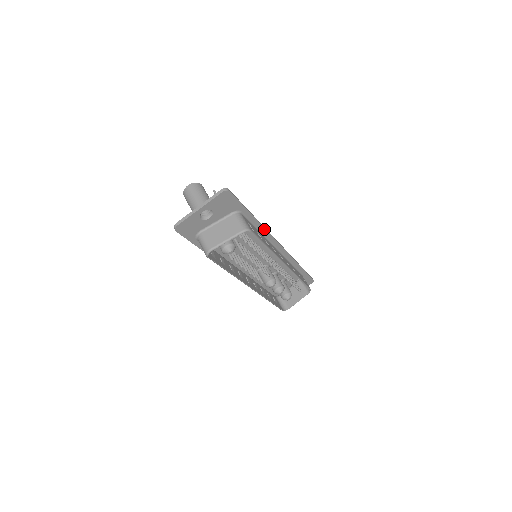
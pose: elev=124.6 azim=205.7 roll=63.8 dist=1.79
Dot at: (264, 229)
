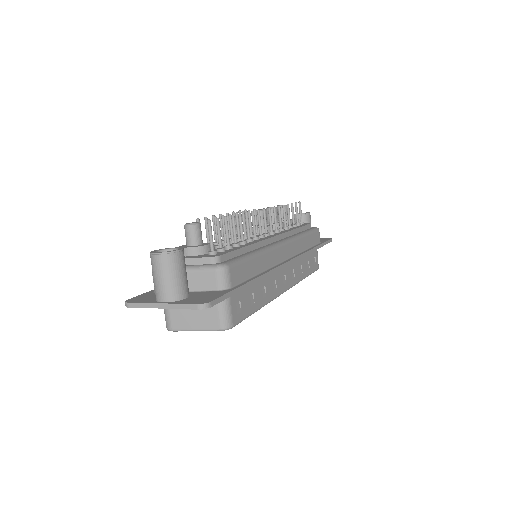
Dot at: (267, 275)
